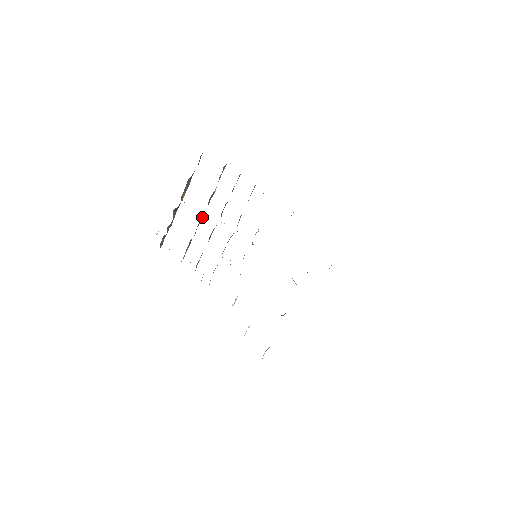
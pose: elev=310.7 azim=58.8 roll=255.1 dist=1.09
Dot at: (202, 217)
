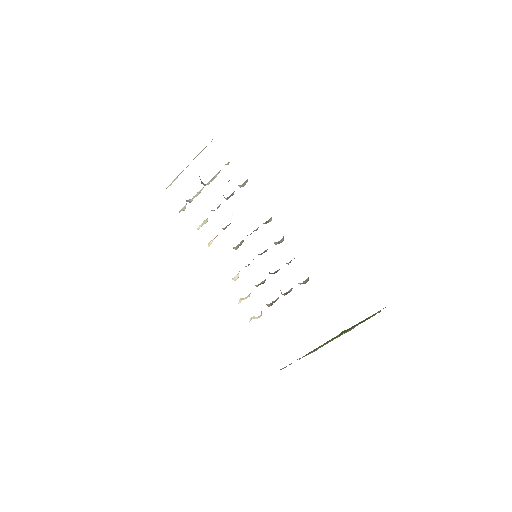
Dot at: occluded
